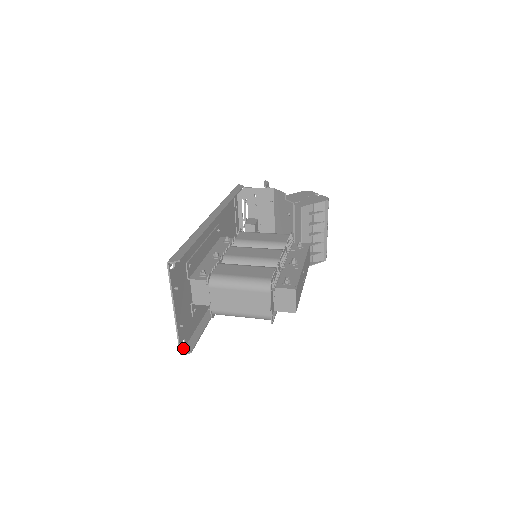
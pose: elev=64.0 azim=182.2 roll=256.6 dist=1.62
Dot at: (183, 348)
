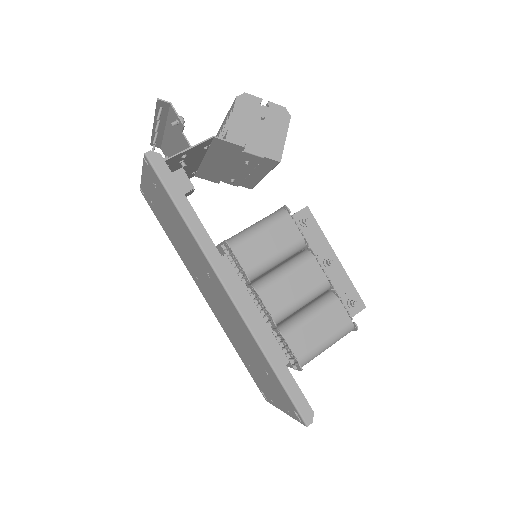
Dot at: (263, 394)
